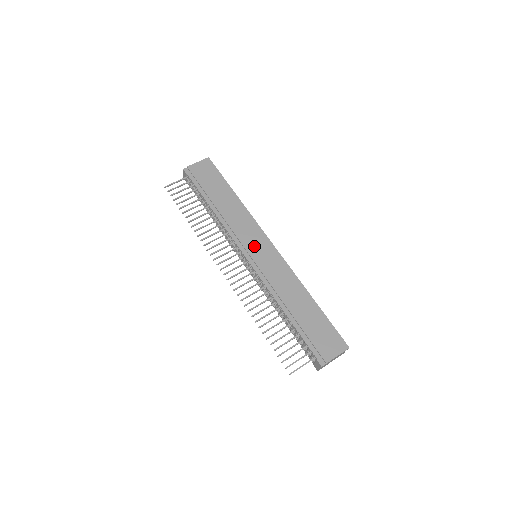
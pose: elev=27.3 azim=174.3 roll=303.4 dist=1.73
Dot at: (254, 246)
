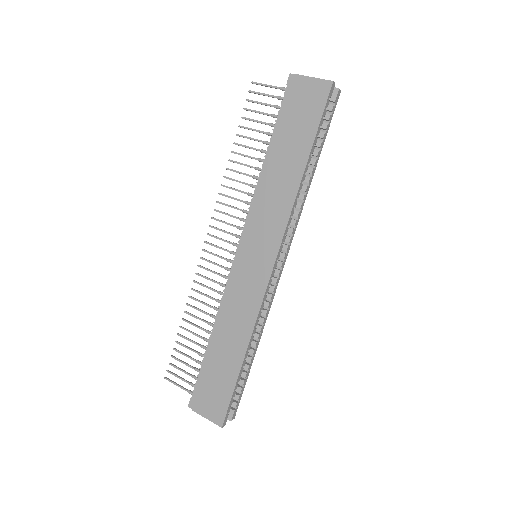
Dot at: (255, 247)
